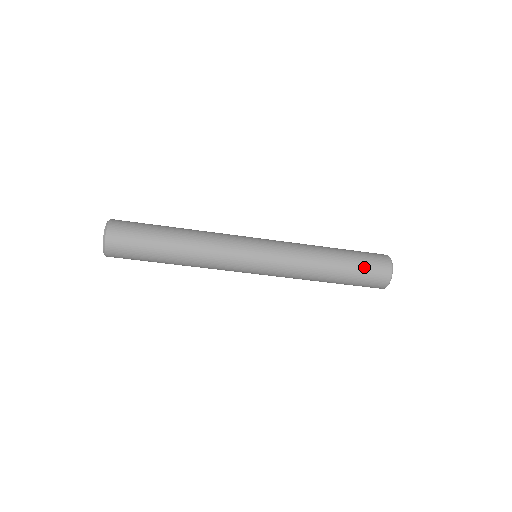
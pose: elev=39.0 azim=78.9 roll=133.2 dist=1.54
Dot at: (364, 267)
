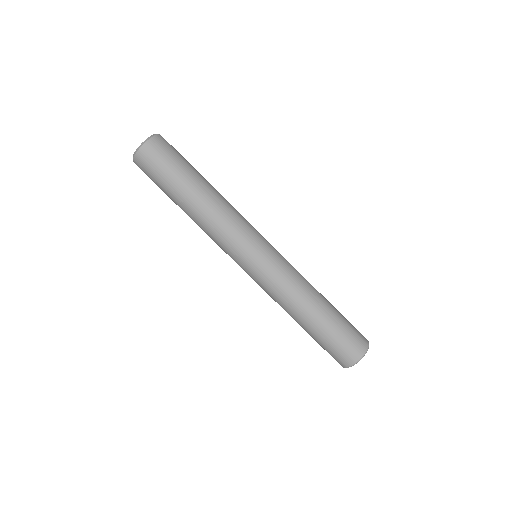
Dot at: (347, 320)
